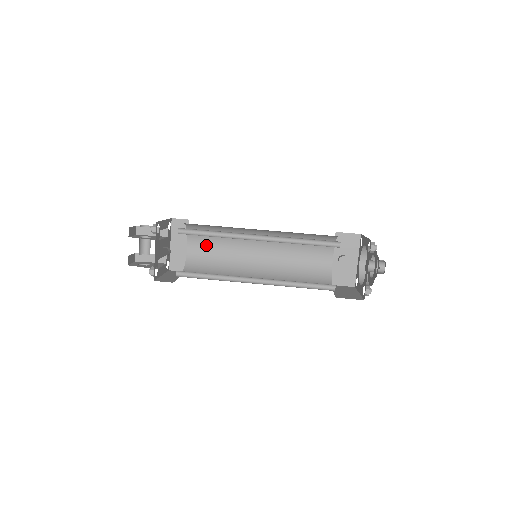
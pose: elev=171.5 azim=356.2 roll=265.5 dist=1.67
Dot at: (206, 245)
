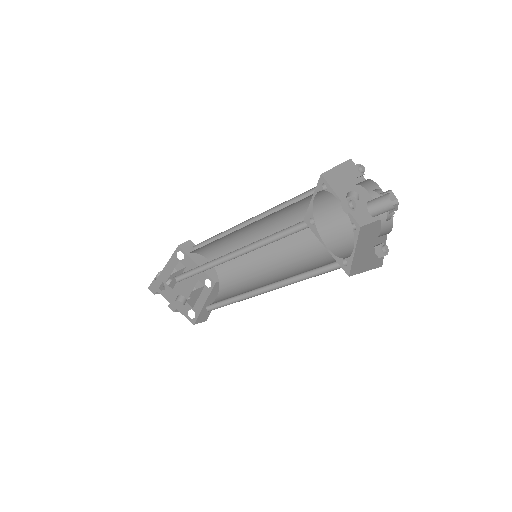
Dot at: (221, 252)
